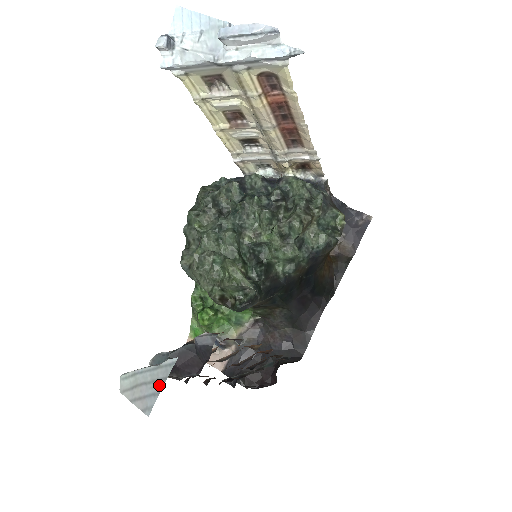
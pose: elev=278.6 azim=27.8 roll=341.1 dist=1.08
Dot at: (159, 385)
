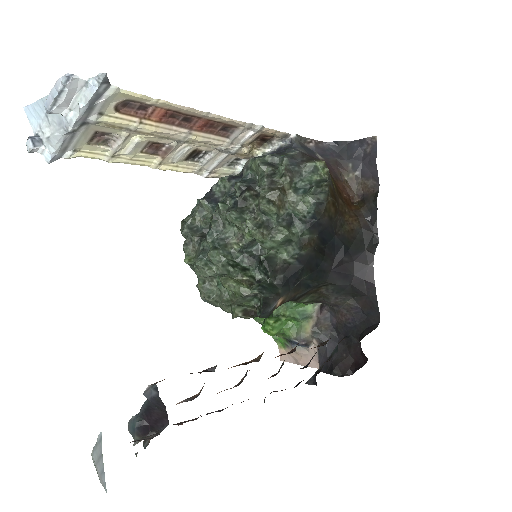
Dot at: (101, 462)
